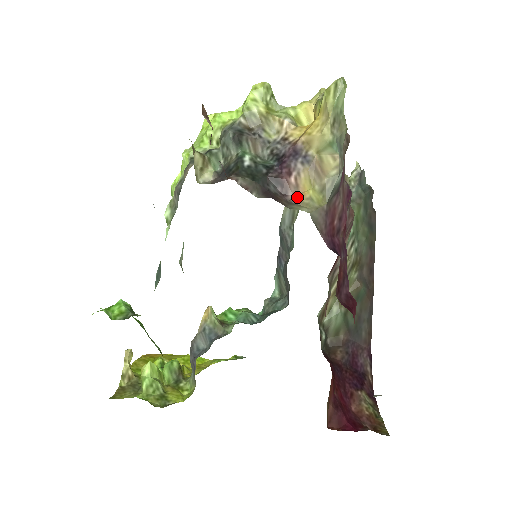
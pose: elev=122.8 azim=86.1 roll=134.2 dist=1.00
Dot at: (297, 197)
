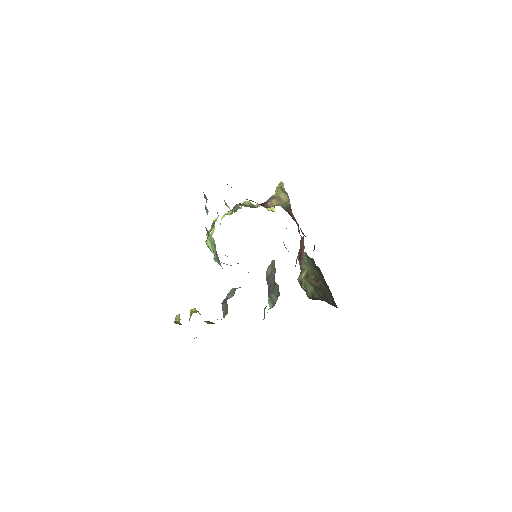
Dot at: (272, 206)
